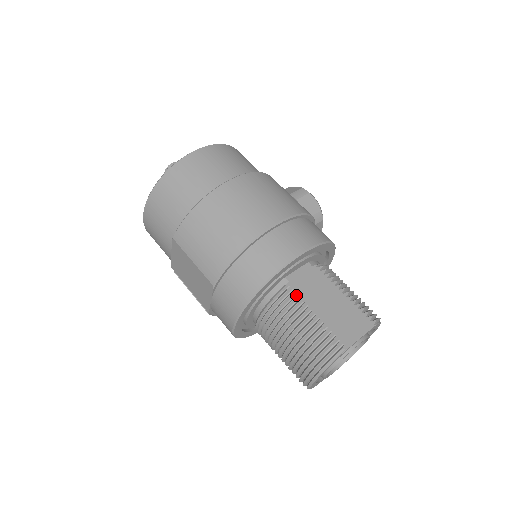
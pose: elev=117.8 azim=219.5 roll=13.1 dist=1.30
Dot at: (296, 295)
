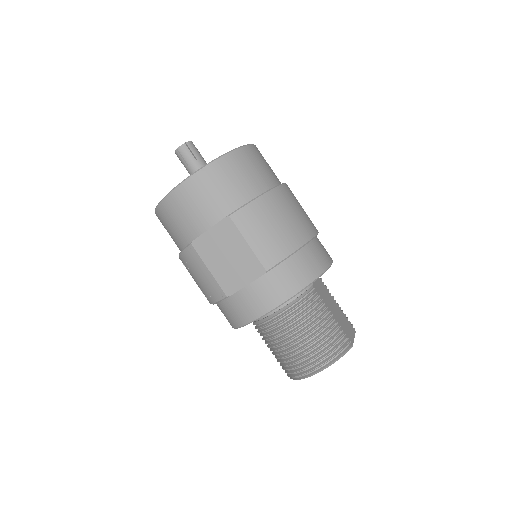
Dot at: (320, 296)
